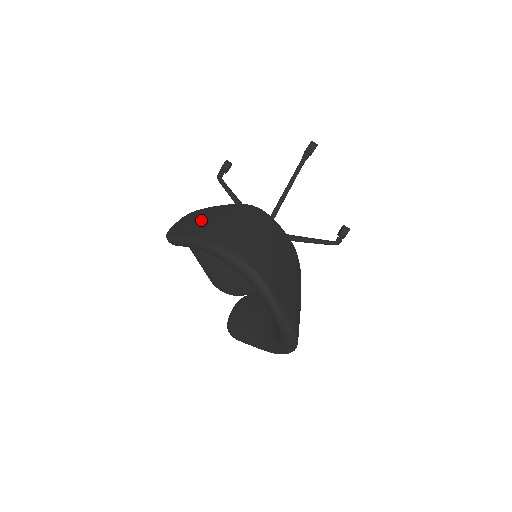
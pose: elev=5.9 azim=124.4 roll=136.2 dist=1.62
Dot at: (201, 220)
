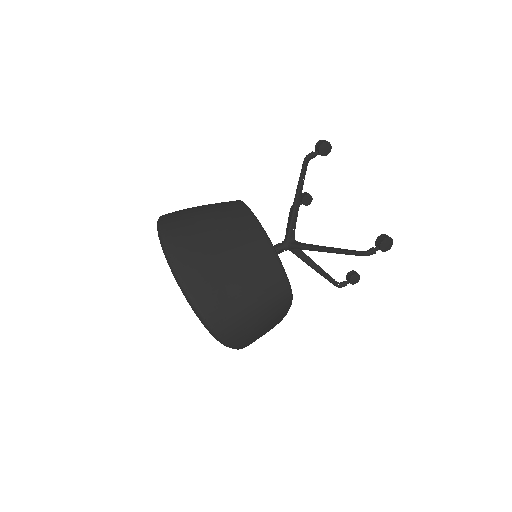
Dot at: occluded
